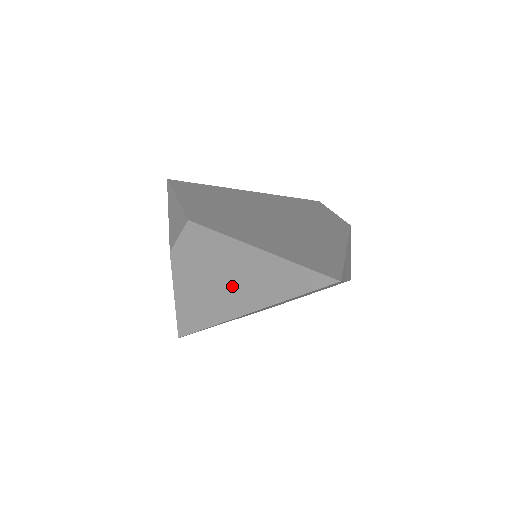
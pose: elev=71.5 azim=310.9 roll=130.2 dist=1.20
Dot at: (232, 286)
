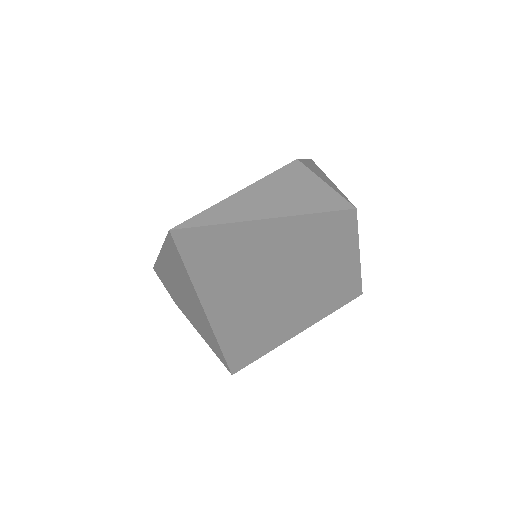
Dot at: (188, 300)
